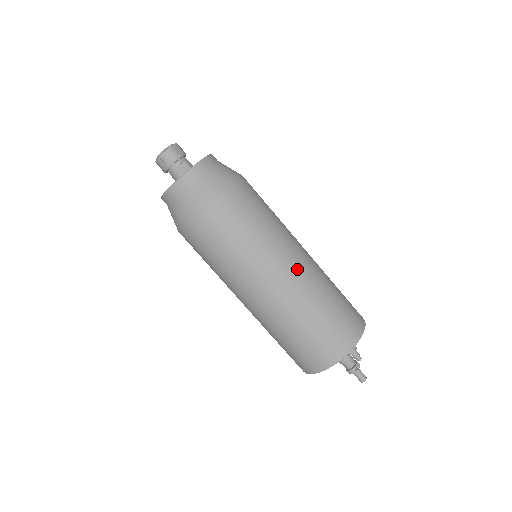
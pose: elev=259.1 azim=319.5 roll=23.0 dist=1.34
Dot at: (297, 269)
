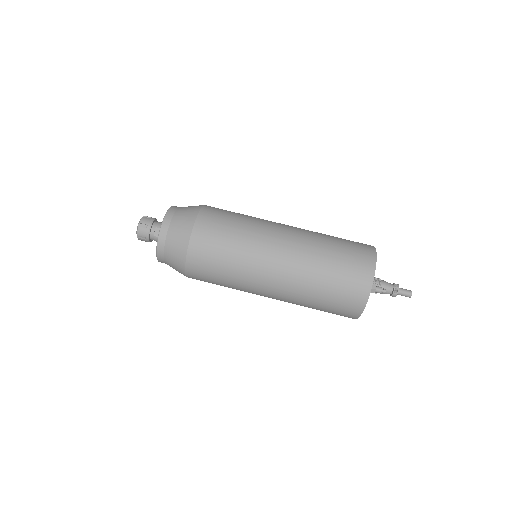
Dot at: (284, 256)
